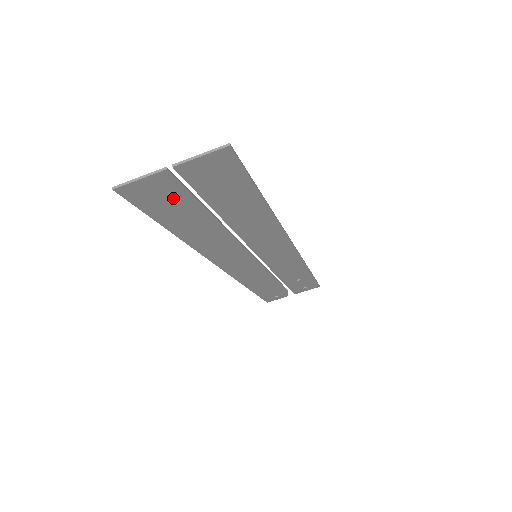
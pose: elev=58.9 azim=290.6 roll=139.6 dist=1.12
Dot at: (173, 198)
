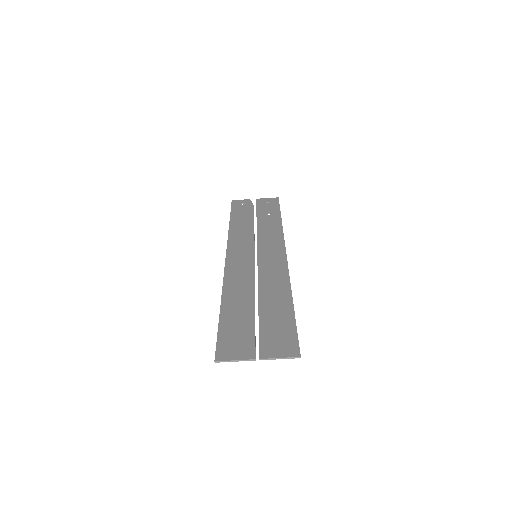
Dot at: (243, 337)
